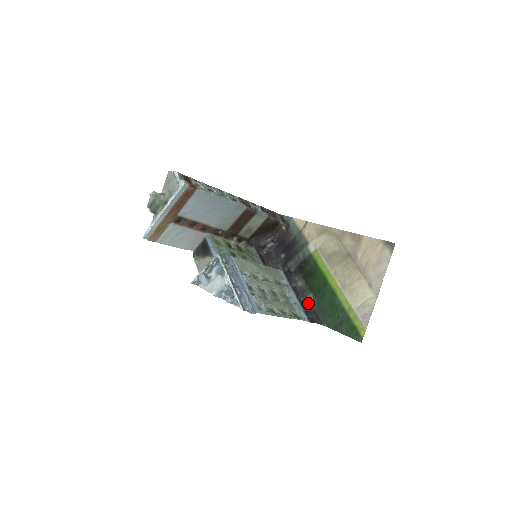
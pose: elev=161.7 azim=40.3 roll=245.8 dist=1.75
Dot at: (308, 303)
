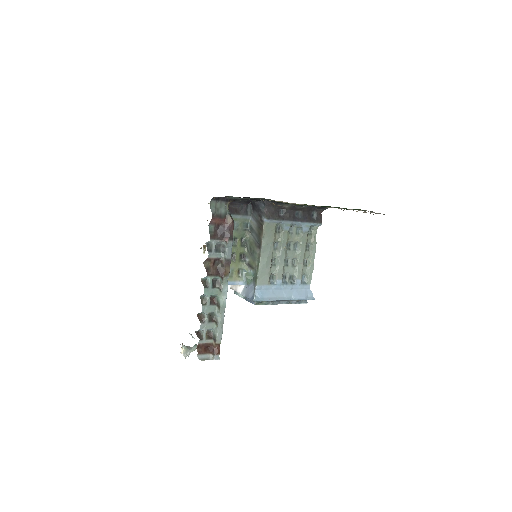
Dot at: (305, 208)
